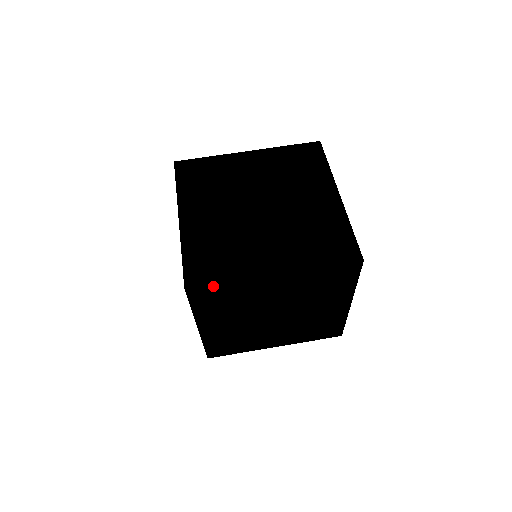
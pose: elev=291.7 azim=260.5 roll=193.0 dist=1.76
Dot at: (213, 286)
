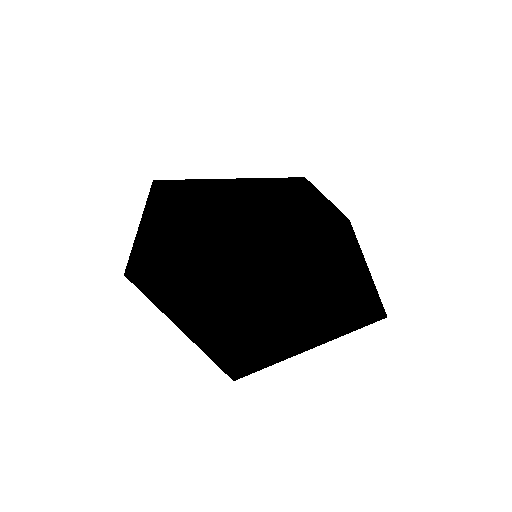
Dot at: (255, 369)
